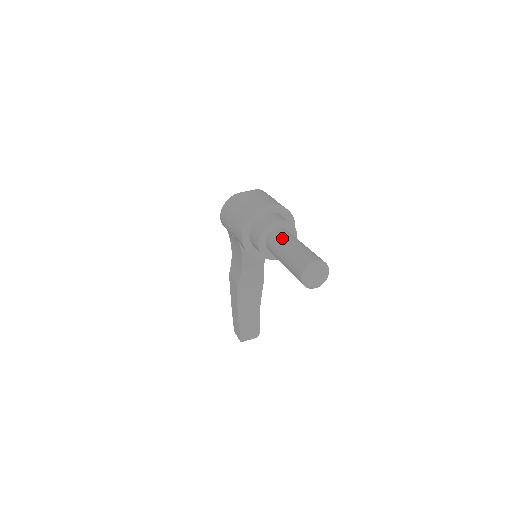
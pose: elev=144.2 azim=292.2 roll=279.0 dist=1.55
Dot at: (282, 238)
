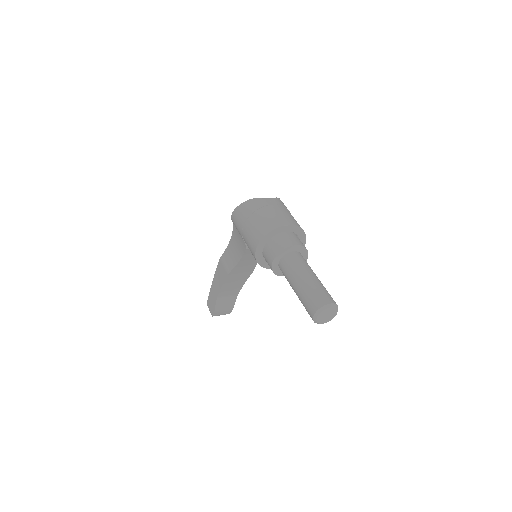
Dot at: (298, 265)
